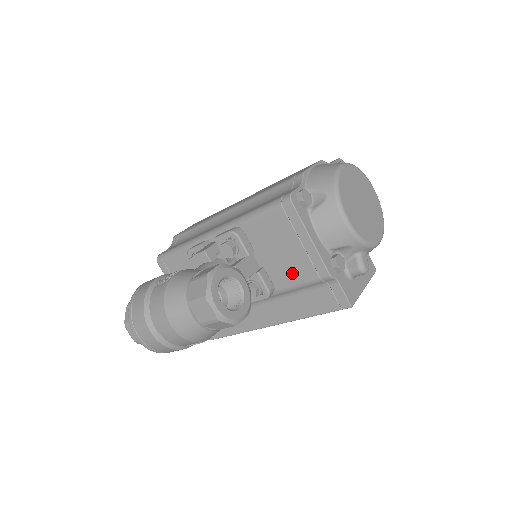
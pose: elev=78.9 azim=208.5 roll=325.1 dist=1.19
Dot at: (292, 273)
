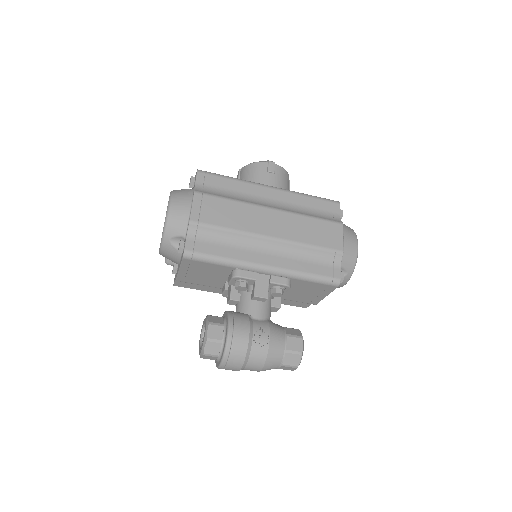
Dot at: (295, 298)
